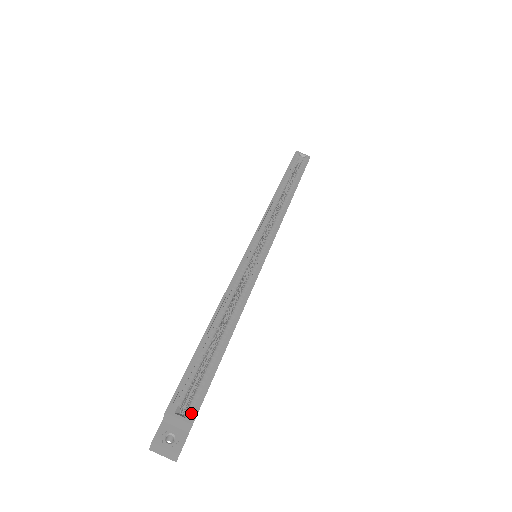
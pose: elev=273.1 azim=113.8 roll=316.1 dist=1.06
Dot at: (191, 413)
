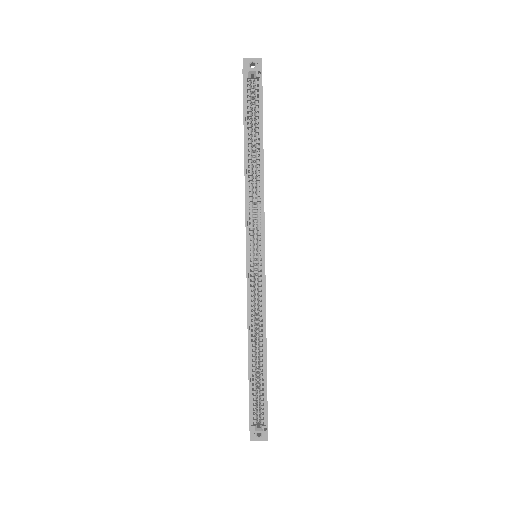
Dot at: (264, 427)
